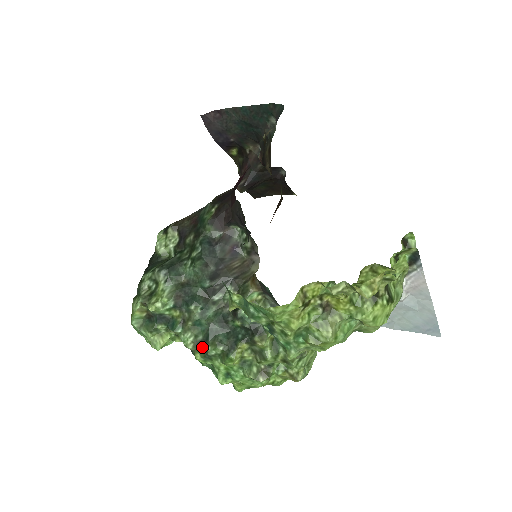
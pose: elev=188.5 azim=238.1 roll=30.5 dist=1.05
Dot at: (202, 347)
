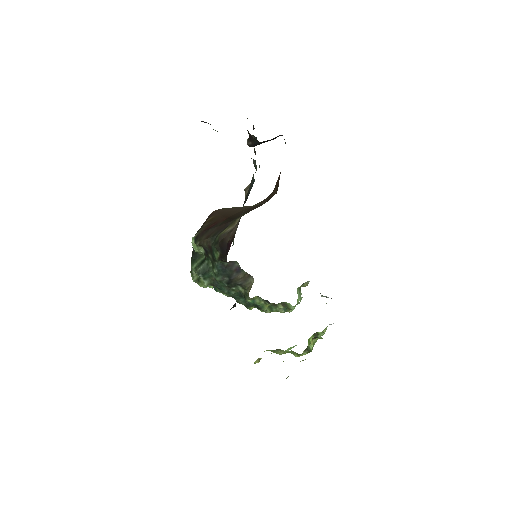
Dot at: occluded
